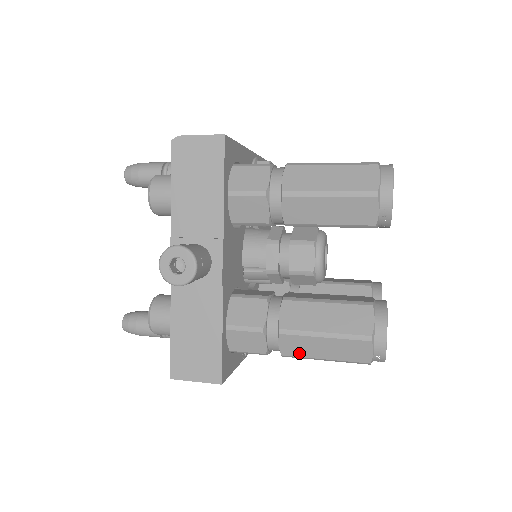
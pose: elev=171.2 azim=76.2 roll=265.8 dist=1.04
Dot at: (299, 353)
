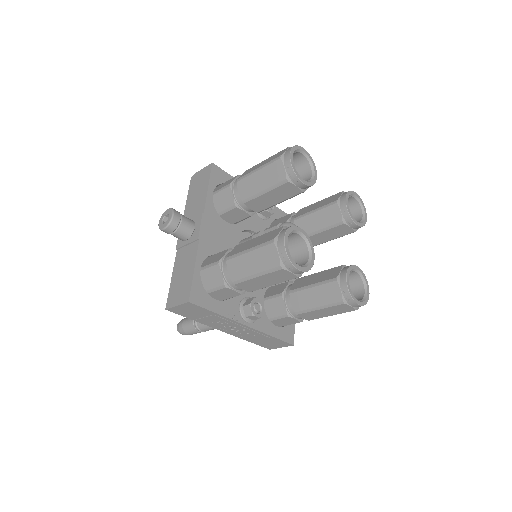
Dot at: (240, 275)
